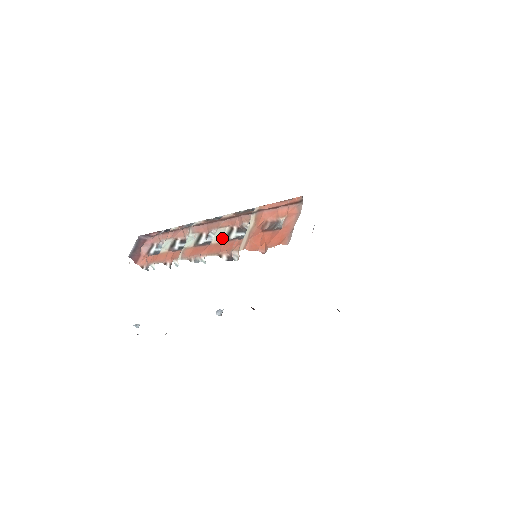
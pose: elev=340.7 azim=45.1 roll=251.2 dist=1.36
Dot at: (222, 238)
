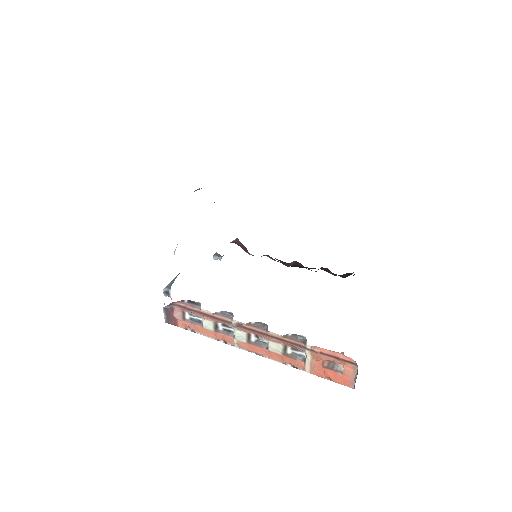
Dot at: (280, 353)
